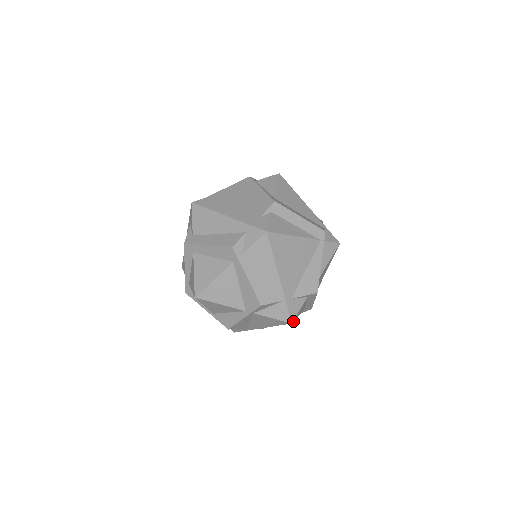
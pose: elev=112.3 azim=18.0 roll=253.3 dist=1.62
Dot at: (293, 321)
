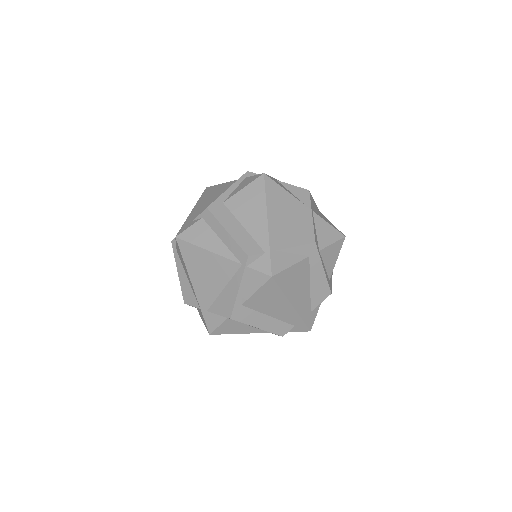
Dot at: (216, 334)
